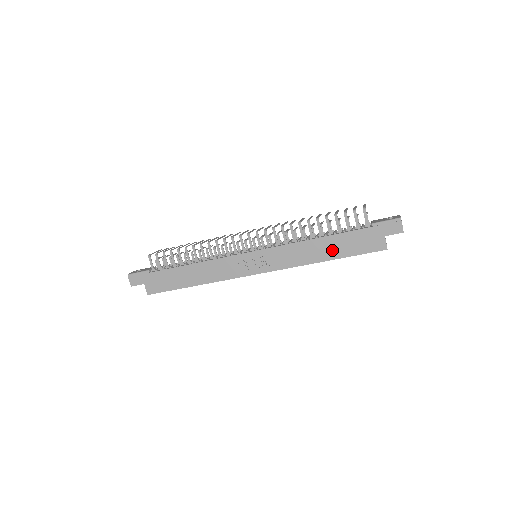
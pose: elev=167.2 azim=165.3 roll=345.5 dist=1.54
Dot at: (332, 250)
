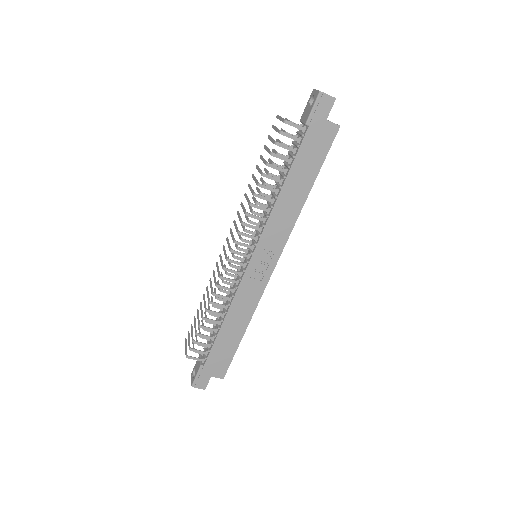
Dot at: (303, 181)
